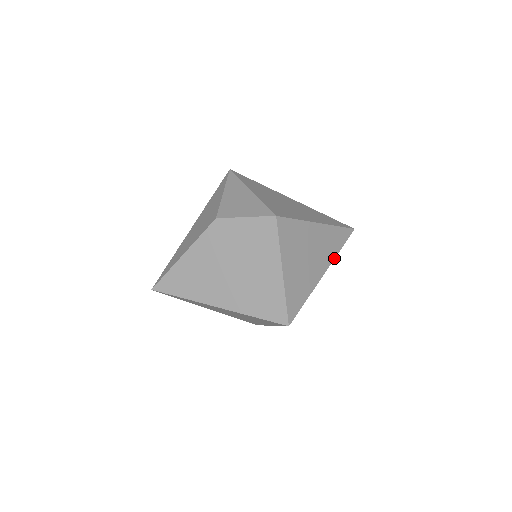
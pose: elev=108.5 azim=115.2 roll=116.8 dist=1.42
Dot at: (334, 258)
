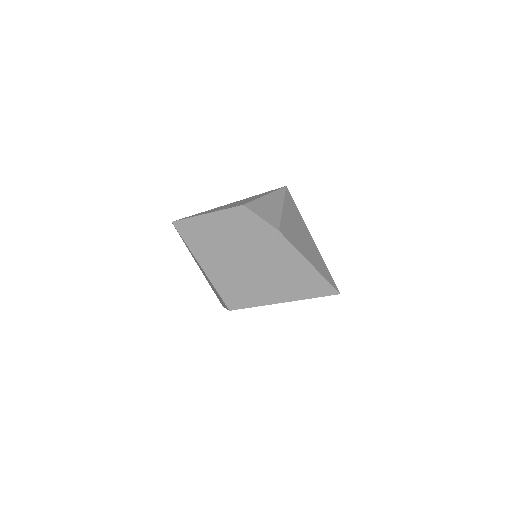
Dot at: occluded
